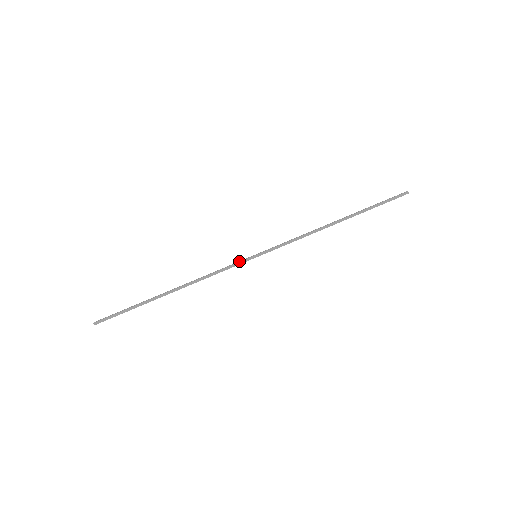
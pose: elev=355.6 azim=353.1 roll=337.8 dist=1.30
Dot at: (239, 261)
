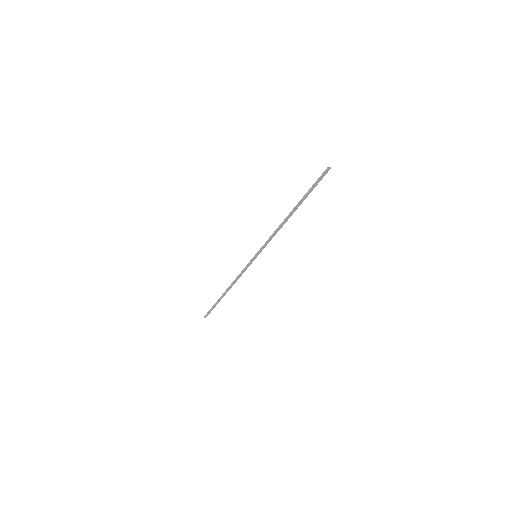
Dot at: (249, 262)
